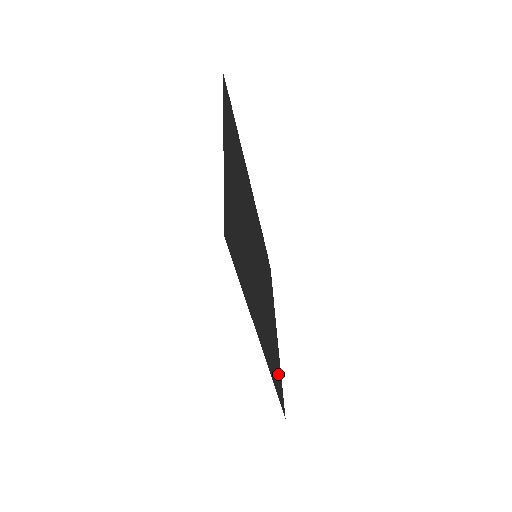
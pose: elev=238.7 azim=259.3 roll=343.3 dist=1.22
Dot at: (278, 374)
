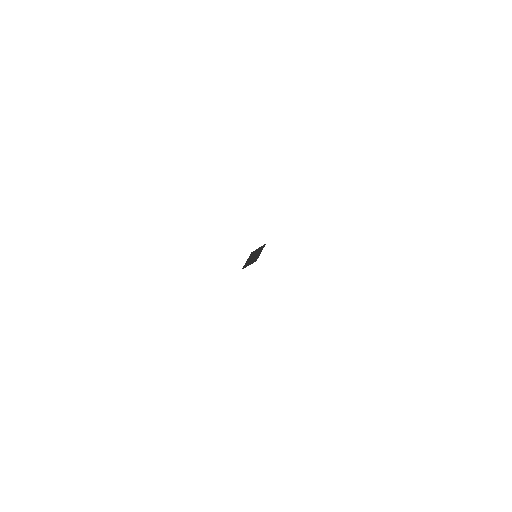
Dot at: occluded
